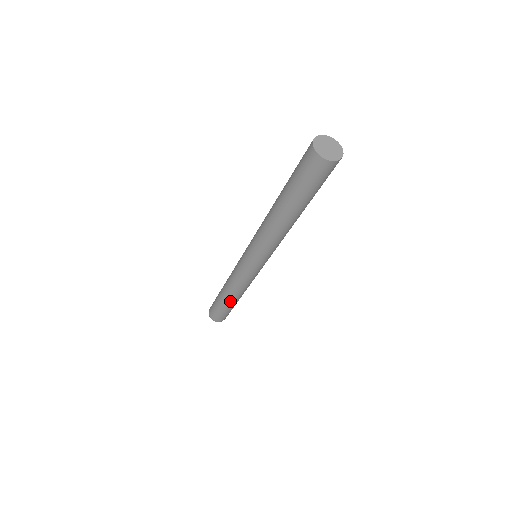
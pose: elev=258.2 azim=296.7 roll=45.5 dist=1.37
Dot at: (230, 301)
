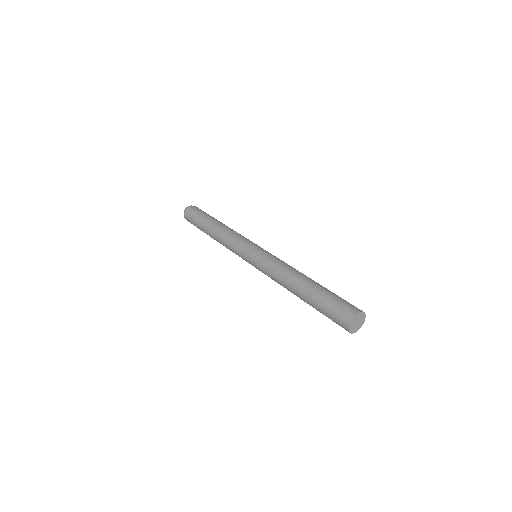
Dot at: (209, 235)
